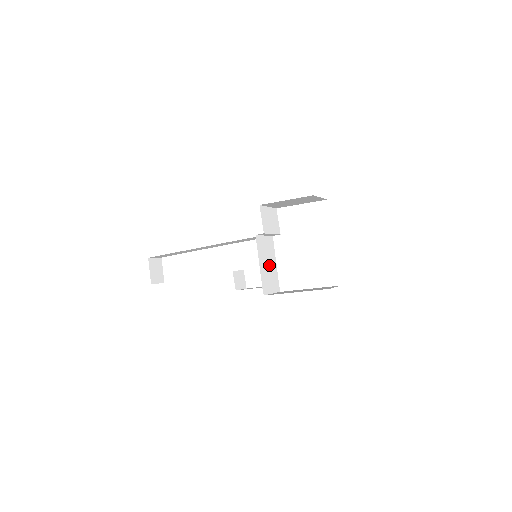
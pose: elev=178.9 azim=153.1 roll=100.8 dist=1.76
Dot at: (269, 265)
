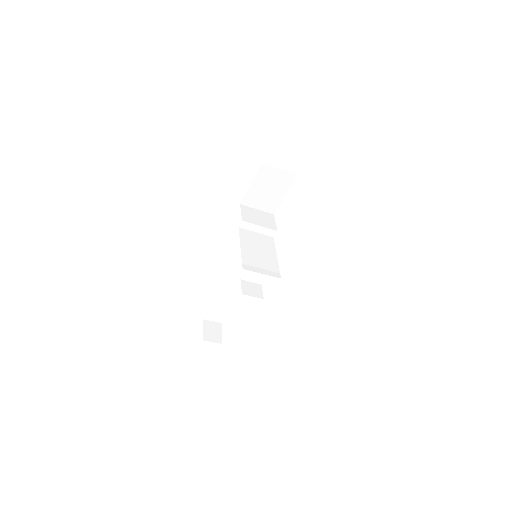
Dot at: (261, 254)
